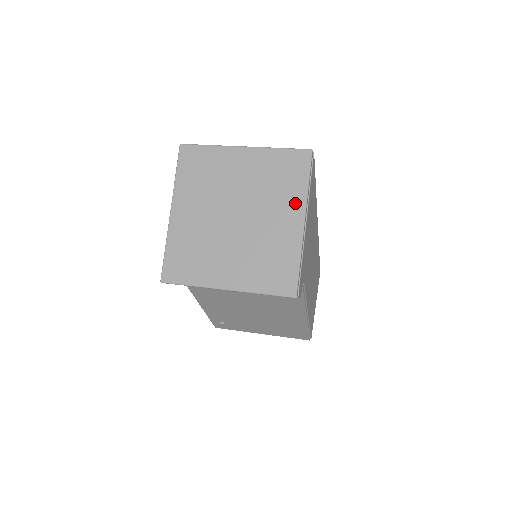
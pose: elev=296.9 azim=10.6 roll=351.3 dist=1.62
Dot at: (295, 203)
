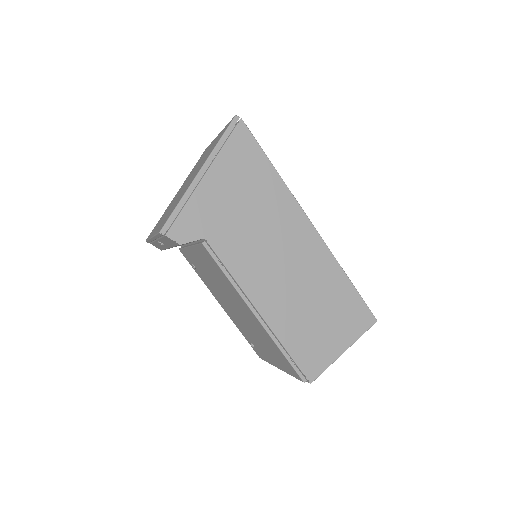
Dot at: occluded
